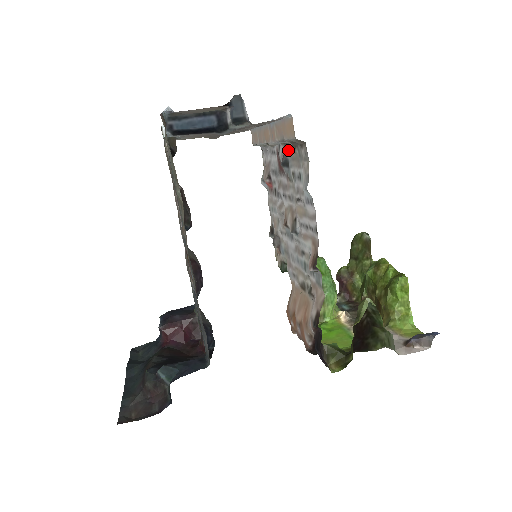
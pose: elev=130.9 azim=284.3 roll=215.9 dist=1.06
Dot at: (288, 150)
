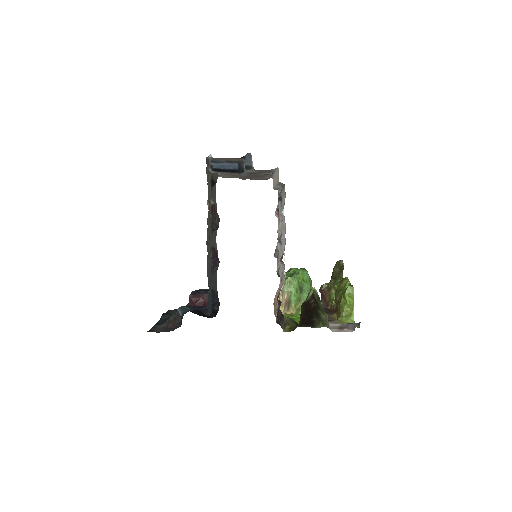
Dot at: (282, 191)
